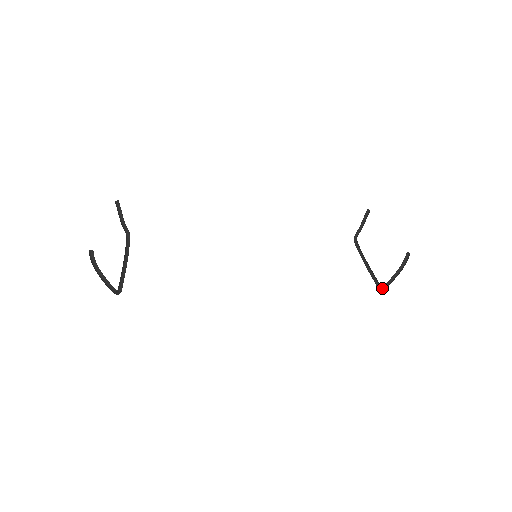
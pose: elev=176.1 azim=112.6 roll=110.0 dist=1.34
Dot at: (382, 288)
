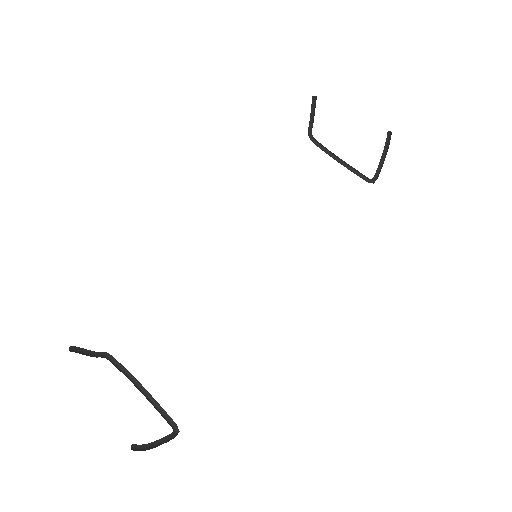
Dot at: (372, 180)
